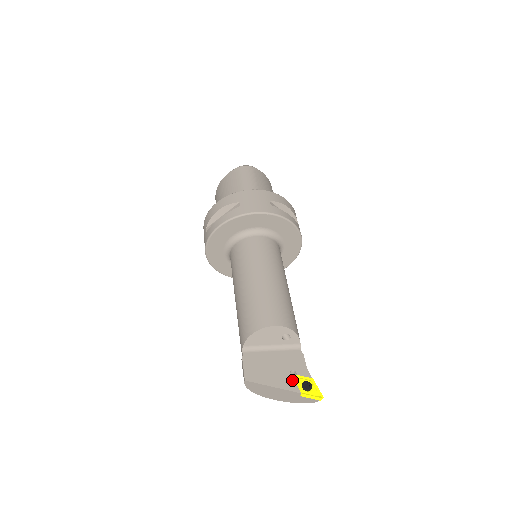
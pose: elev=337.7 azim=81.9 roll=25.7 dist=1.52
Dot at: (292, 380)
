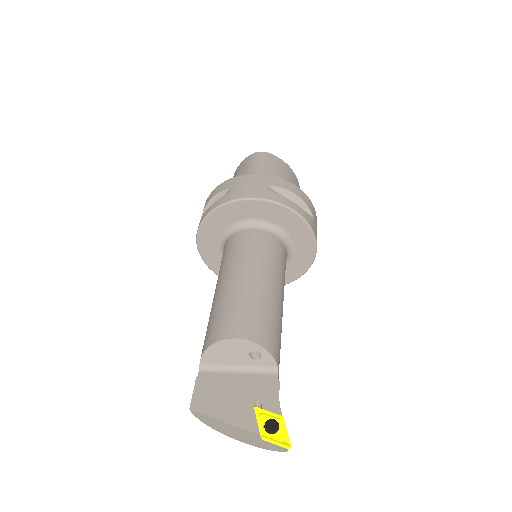
Dot at: (253, 415)
